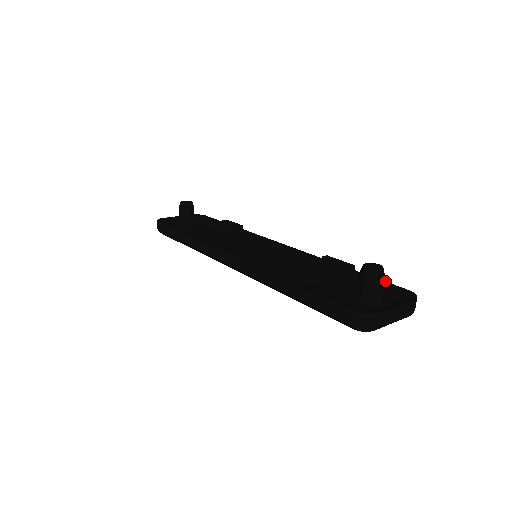
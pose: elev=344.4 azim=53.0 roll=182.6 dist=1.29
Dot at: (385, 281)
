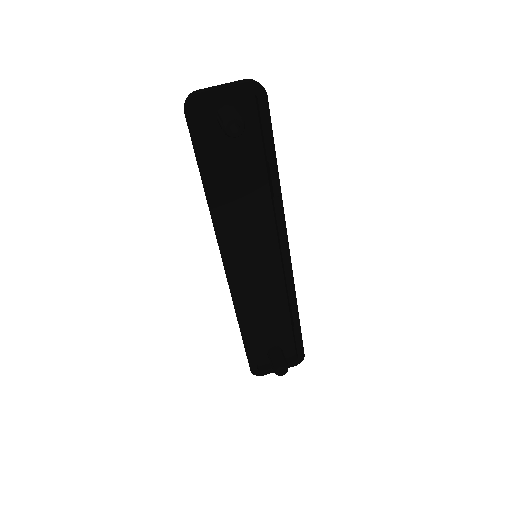
Dot at: occluded
